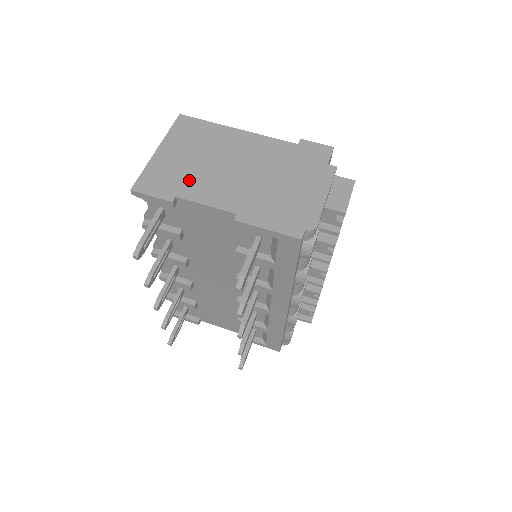
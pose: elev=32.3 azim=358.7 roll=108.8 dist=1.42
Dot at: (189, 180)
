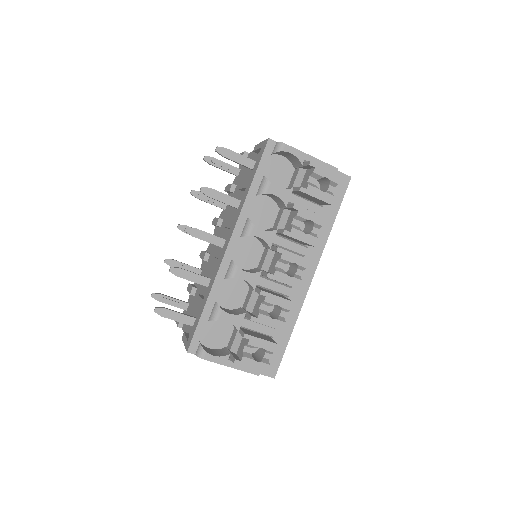
Dot at: occluded
